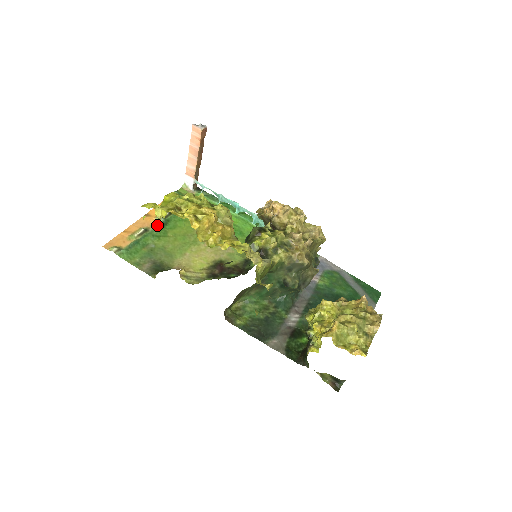
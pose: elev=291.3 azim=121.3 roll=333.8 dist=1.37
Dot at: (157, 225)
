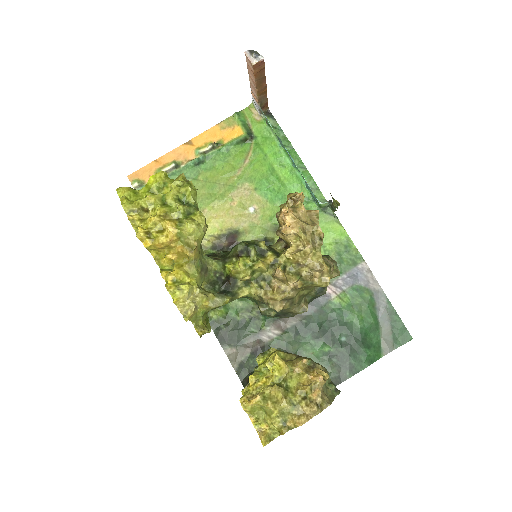
Dot at: (191, 162)
